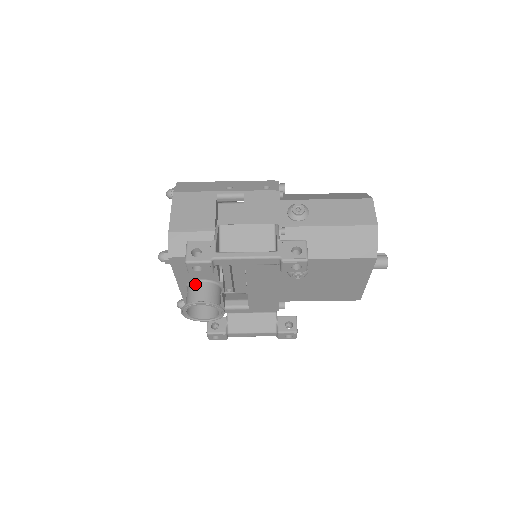
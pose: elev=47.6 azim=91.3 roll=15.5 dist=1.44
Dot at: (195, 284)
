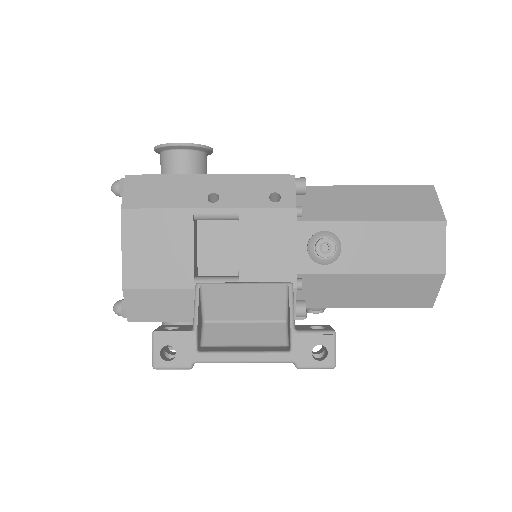
Dot at: occluded
